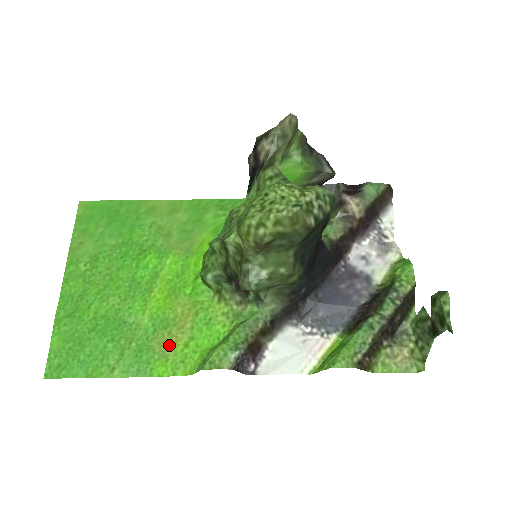
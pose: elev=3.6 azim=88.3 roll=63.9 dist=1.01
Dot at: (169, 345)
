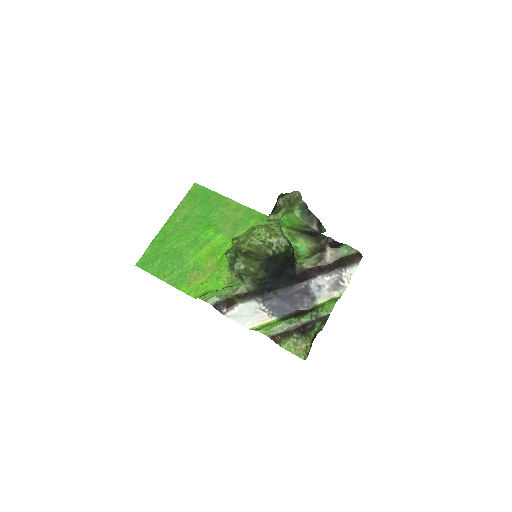
Dot at: (195, 279)
